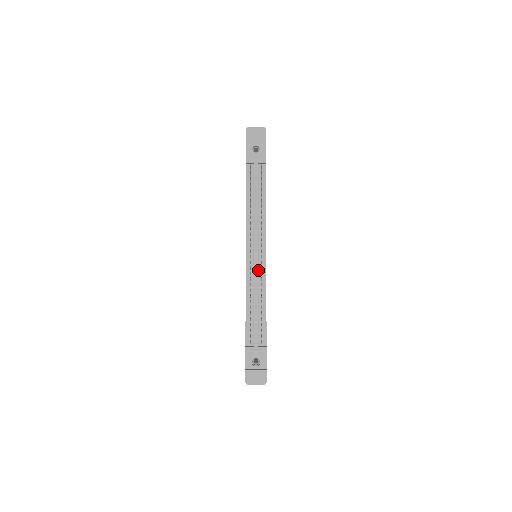
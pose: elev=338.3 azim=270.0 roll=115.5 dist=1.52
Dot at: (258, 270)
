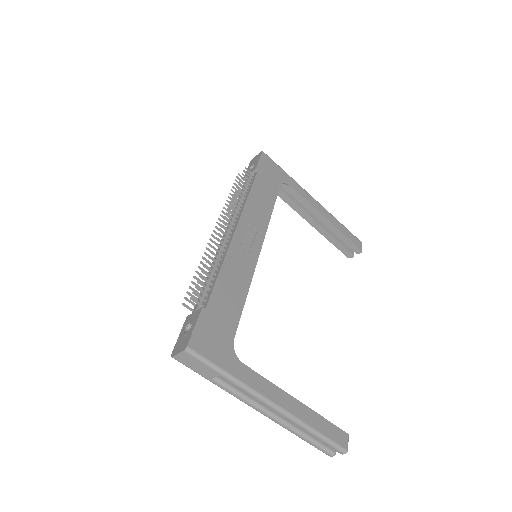
Dot at: (225, 245)
